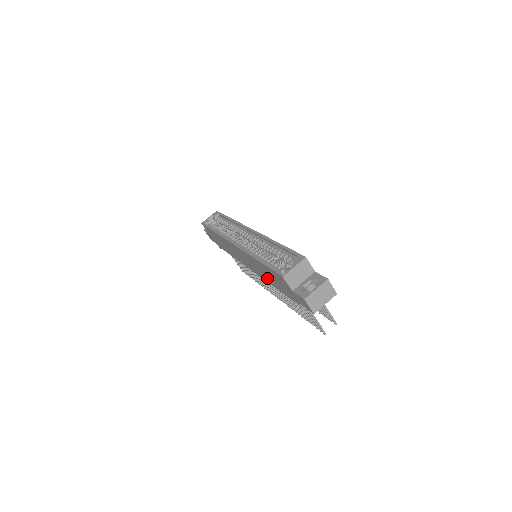
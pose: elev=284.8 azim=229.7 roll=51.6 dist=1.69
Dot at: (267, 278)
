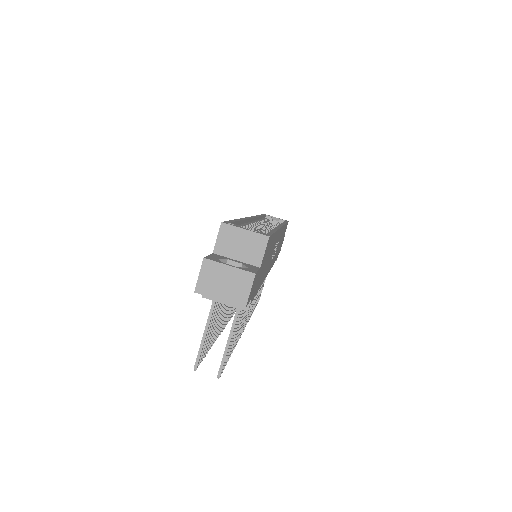
Dot at: occluded
